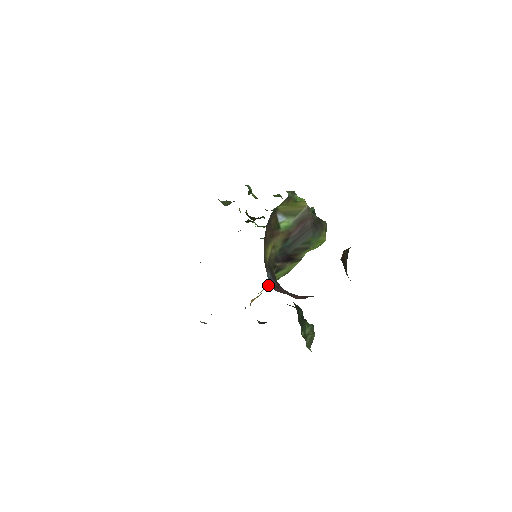
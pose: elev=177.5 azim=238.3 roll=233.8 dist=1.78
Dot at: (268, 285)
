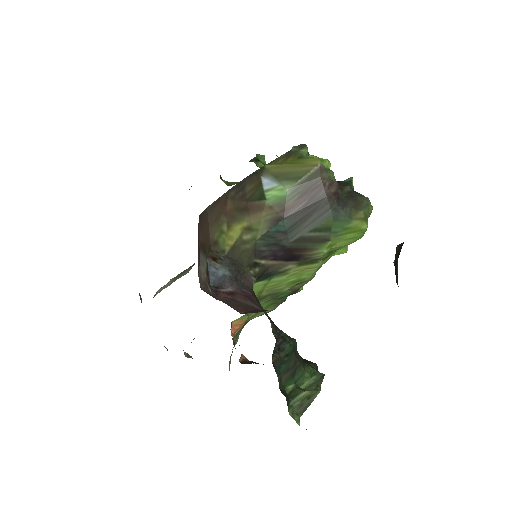
Dot at: (261, 300)
